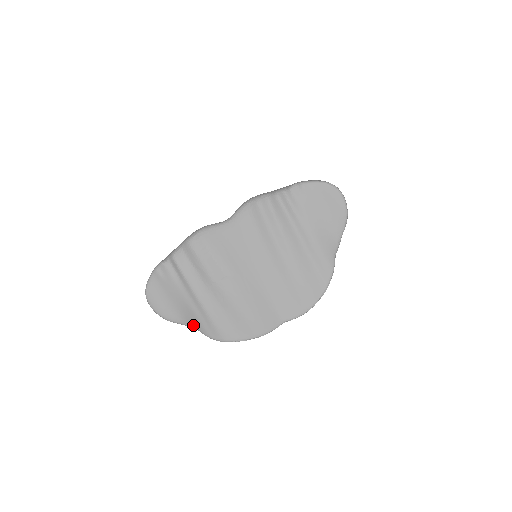
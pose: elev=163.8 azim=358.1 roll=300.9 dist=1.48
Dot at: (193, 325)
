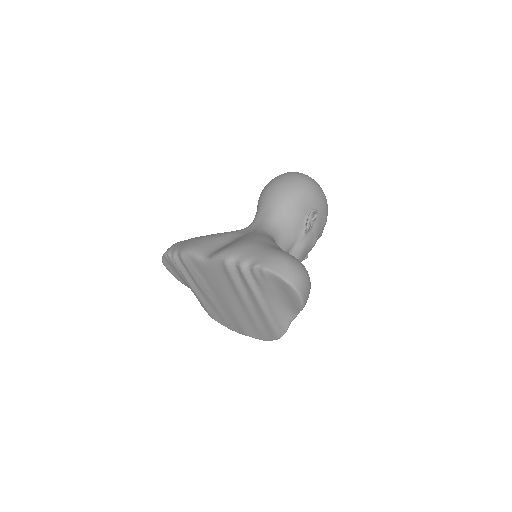
Dot at: occluded
